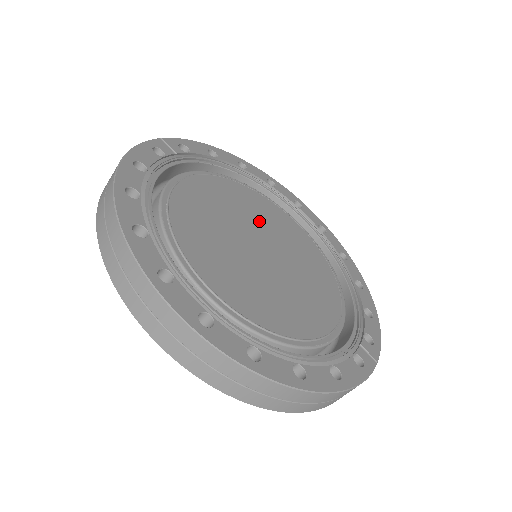
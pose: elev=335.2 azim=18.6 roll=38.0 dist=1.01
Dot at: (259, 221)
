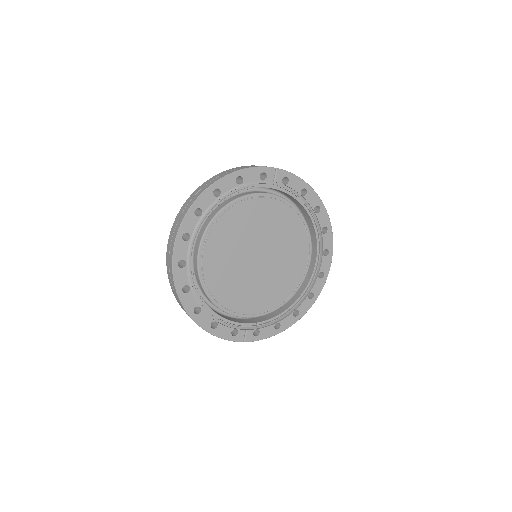
Dot at: (280, 244)
